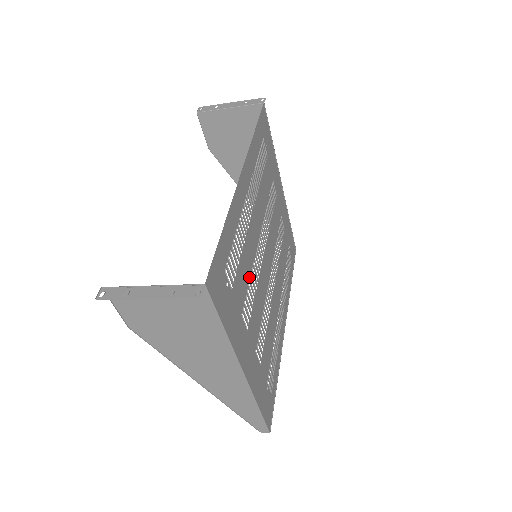
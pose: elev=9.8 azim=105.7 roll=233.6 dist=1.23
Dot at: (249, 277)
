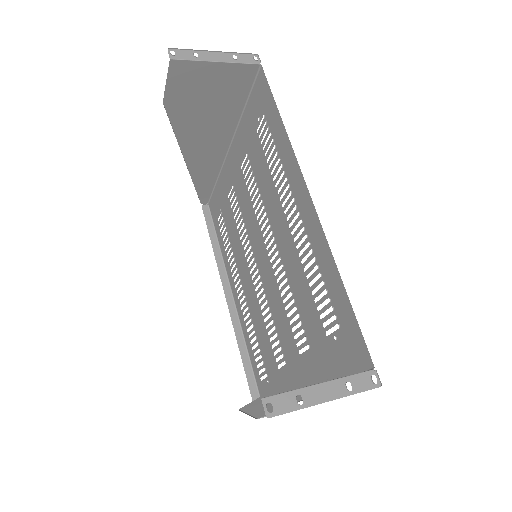
Dot at: (294, 300)
